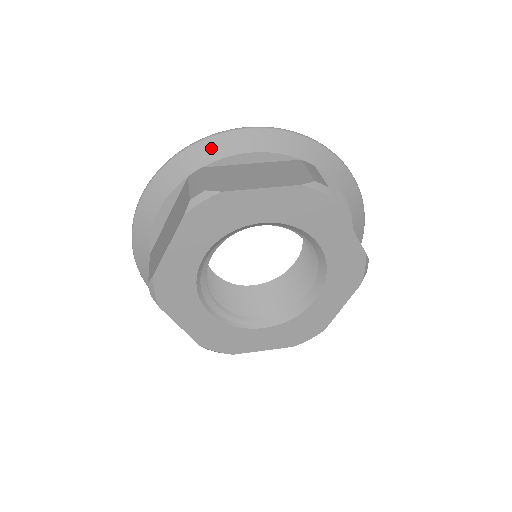
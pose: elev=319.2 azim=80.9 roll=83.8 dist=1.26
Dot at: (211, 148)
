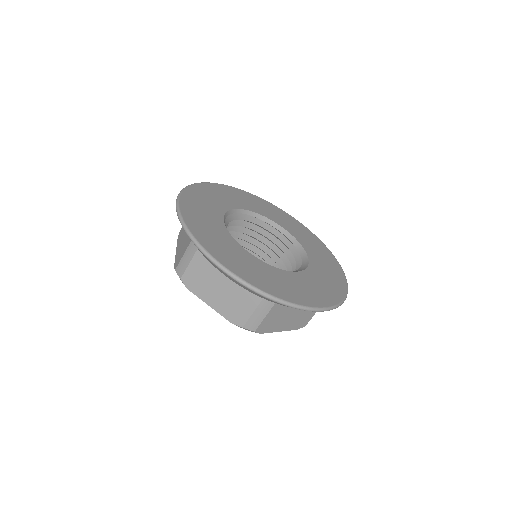
Dot at: occluded
